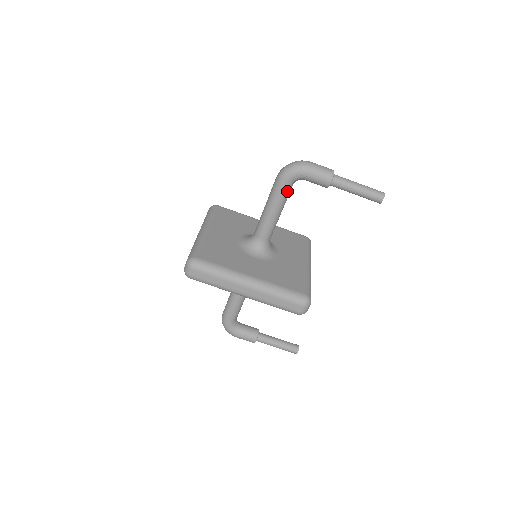
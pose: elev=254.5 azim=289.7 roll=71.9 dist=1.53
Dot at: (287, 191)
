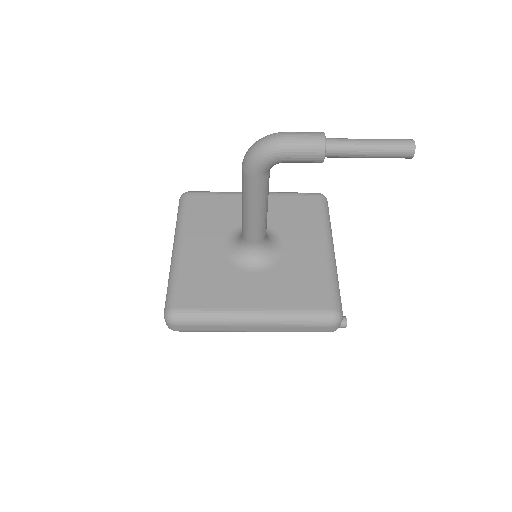
Dot at: (264, 184)
